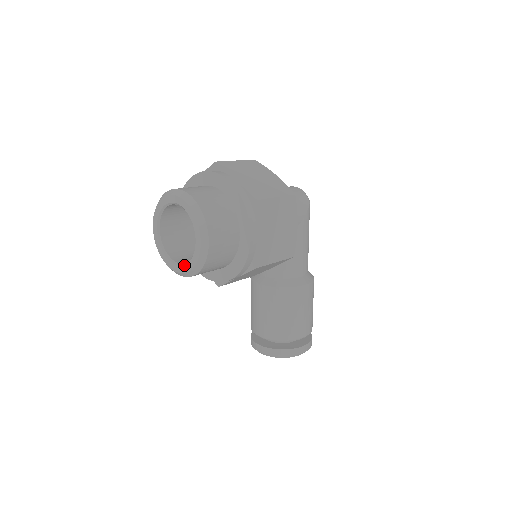
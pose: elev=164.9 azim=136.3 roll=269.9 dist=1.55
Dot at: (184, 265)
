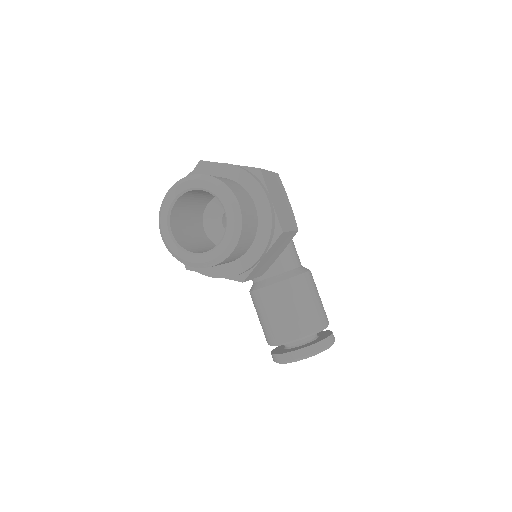
Dot at: (217, 246)
